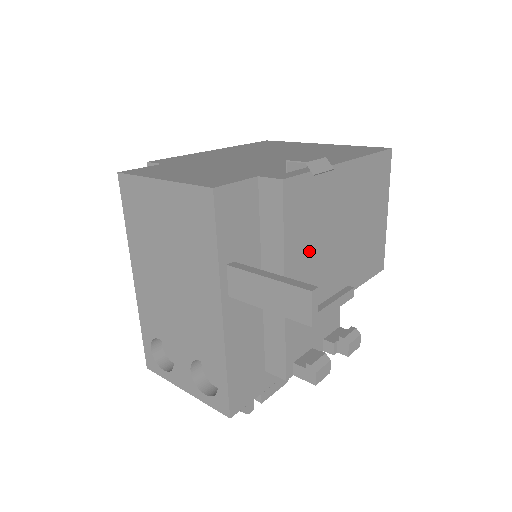
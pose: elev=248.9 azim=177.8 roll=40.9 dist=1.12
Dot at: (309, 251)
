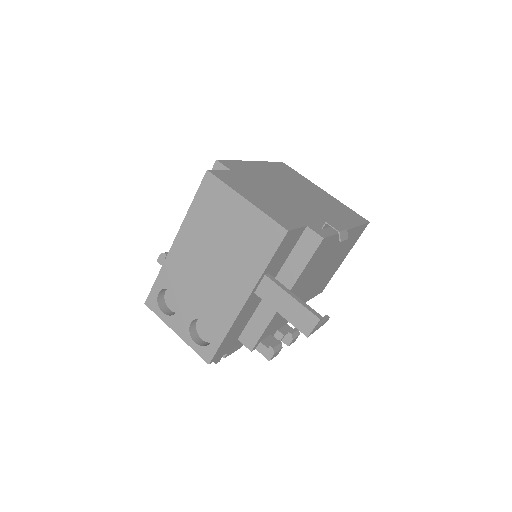
Dot at: (306, 278)
